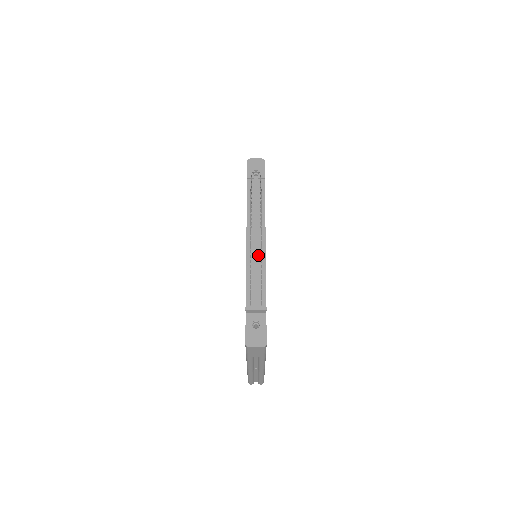
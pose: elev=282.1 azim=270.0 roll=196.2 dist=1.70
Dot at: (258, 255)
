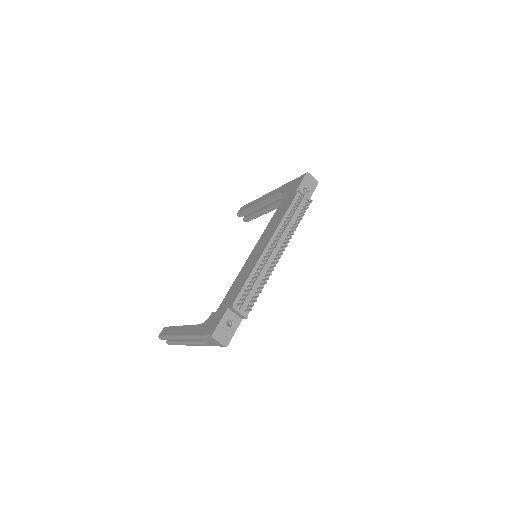
Dot at: (267, 266)
